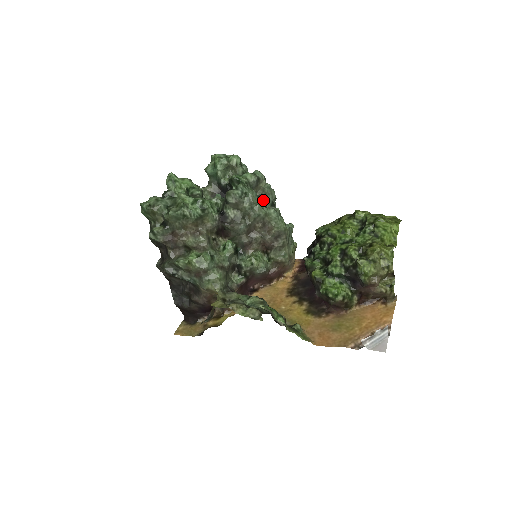
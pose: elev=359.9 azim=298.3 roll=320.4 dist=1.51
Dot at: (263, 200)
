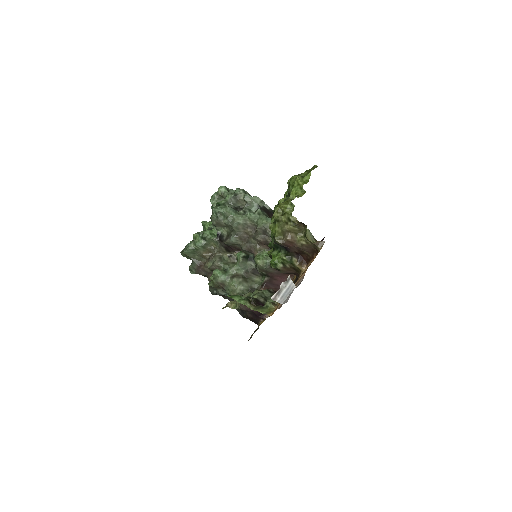
Dot at: (244, 209)
